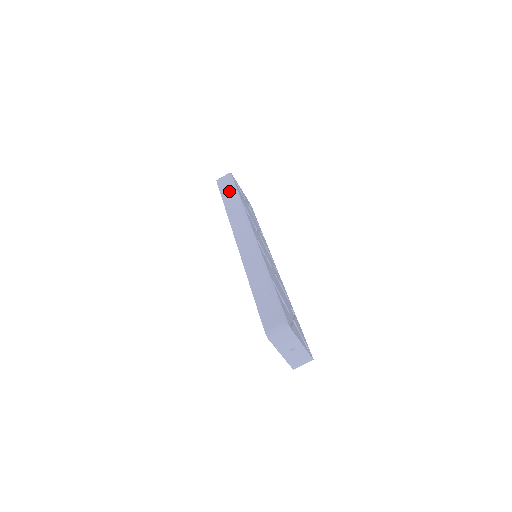
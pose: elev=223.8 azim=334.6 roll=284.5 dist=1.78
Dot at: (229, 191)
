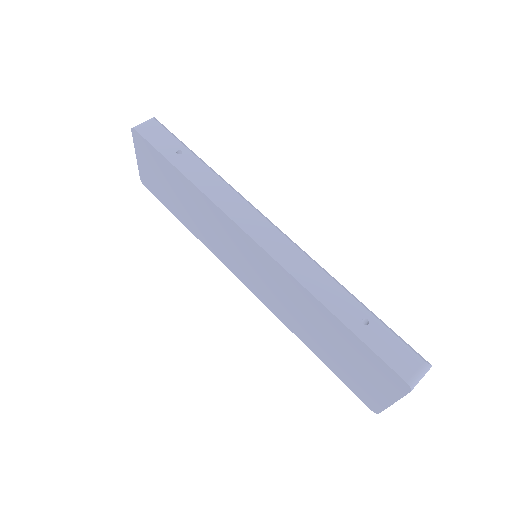
Dot at: (177, 150)
